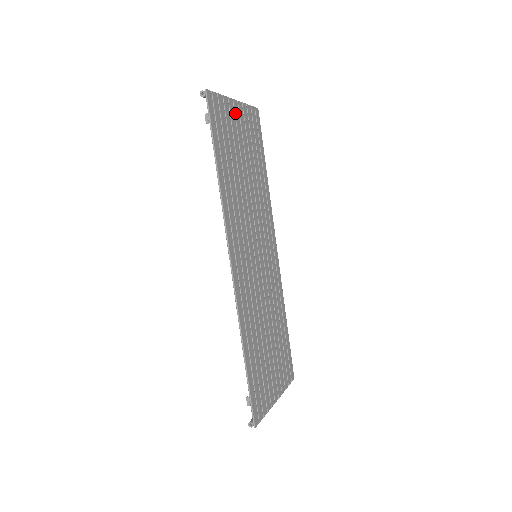
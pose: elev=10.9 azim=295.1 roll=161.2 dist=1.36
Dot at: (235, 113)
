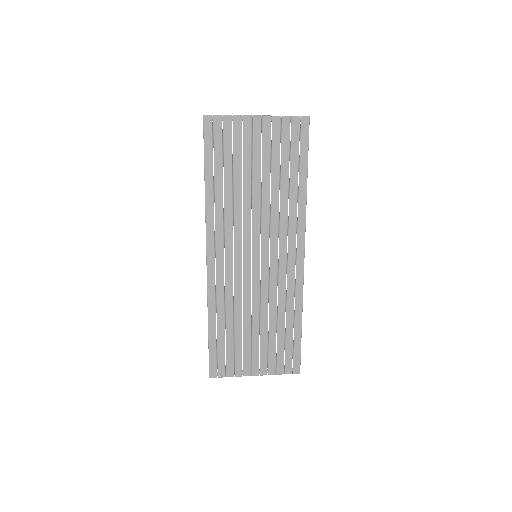
Dot at: (253, 129)
